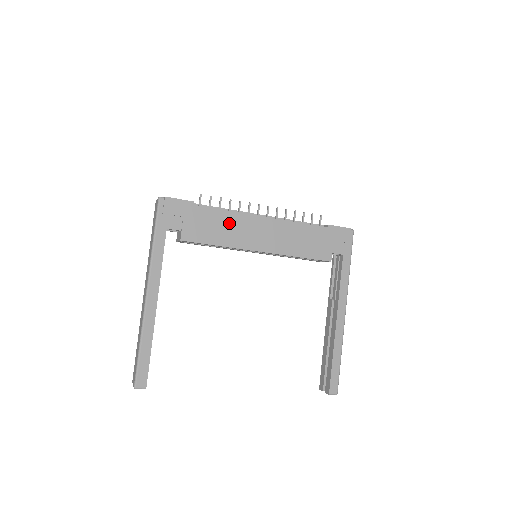
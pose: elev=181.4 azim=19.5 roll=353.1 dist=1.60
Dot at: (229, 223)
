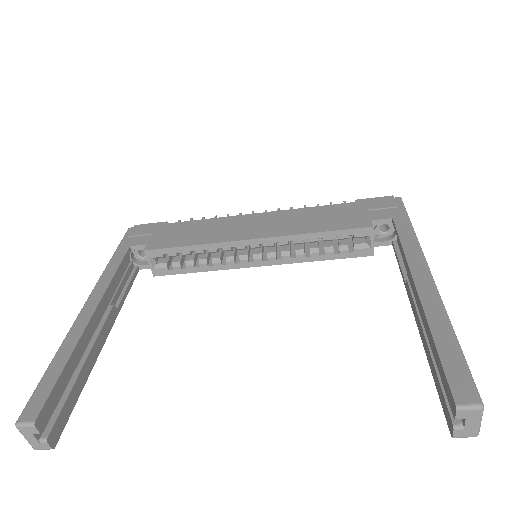
Dot at: (209, 227)
